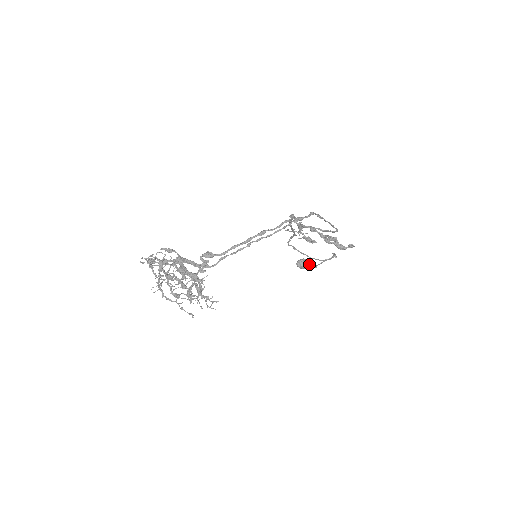
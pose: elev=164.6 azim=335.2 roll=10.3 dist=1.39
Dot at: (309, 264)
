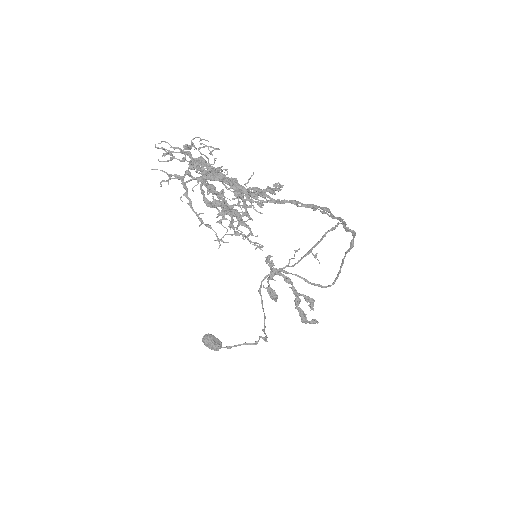
Dot at: (218, 343)
